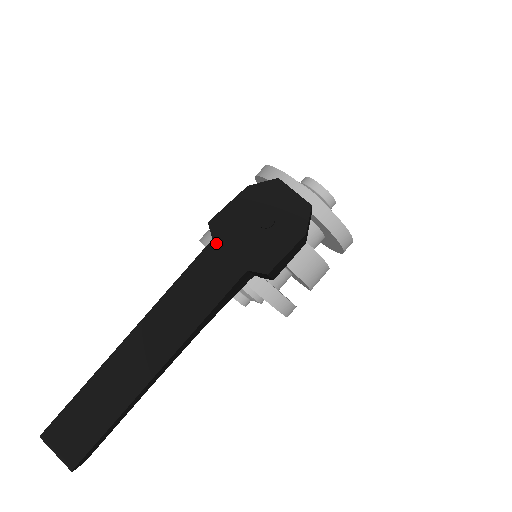
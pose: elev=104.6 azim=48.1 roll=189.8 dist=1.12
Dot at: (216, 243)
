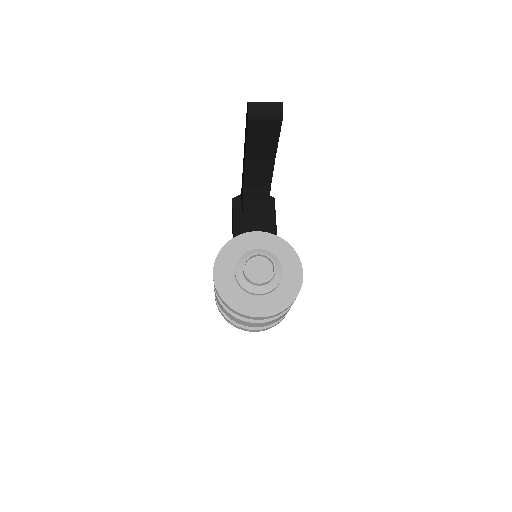
Dot at: occluded
